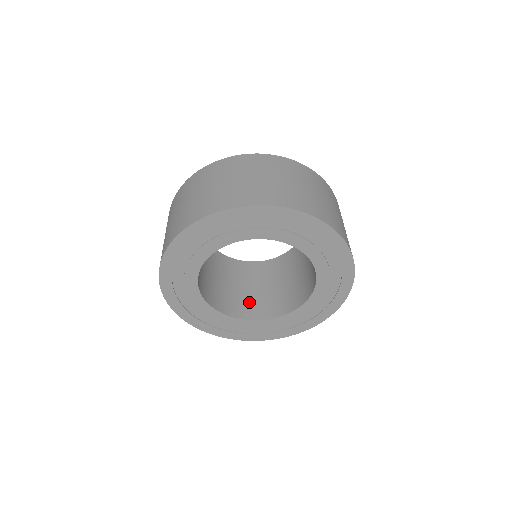
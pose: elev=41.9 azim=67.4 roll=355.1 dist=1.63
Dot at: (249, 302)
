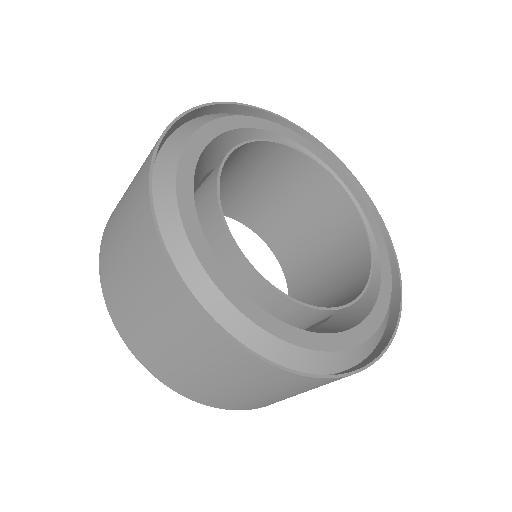
Dot at: (227, 197)
